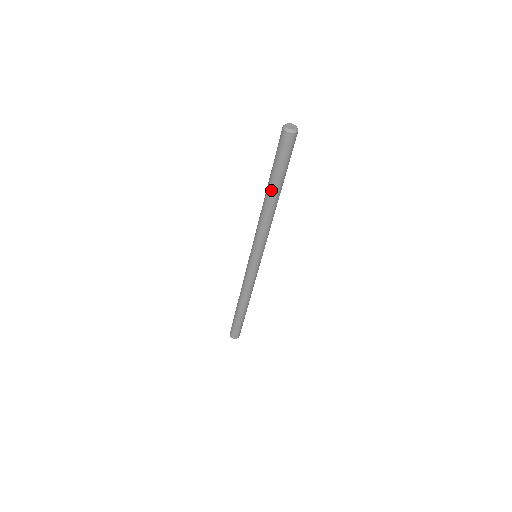
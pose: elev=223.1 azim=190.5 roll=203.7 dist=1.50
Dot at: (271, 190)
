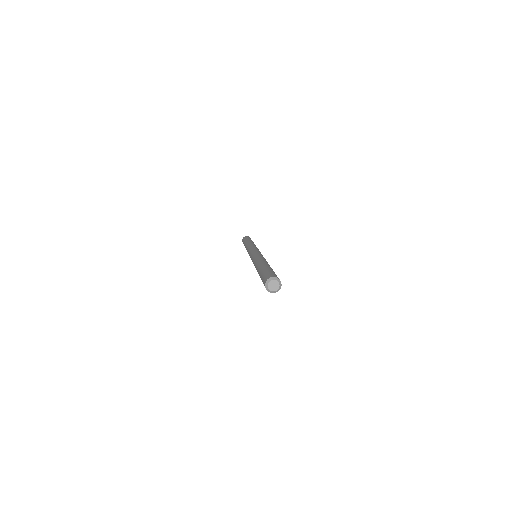
Dot at: occluded
